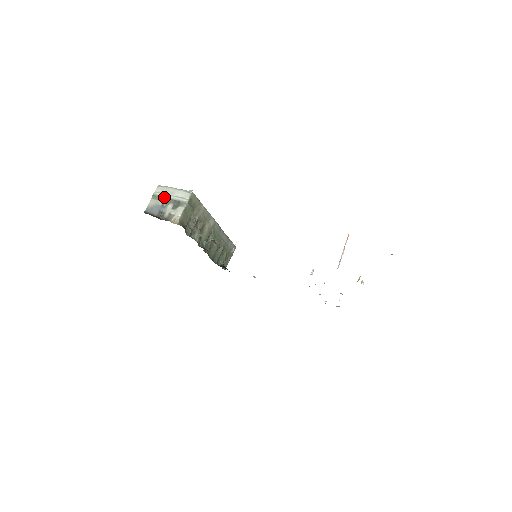
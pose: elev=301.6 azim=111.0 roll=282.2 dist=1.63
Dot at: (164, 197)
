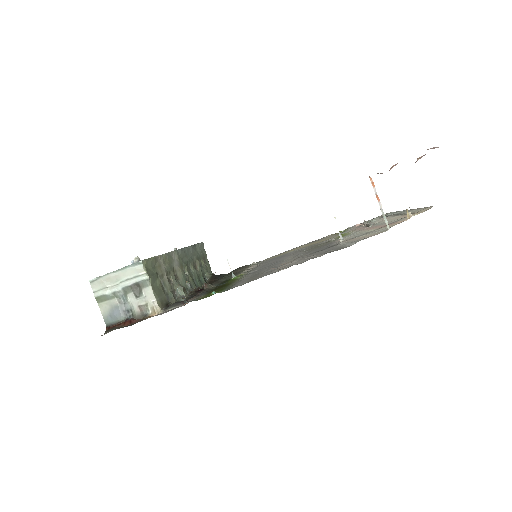
Dot at: (112, 291)
